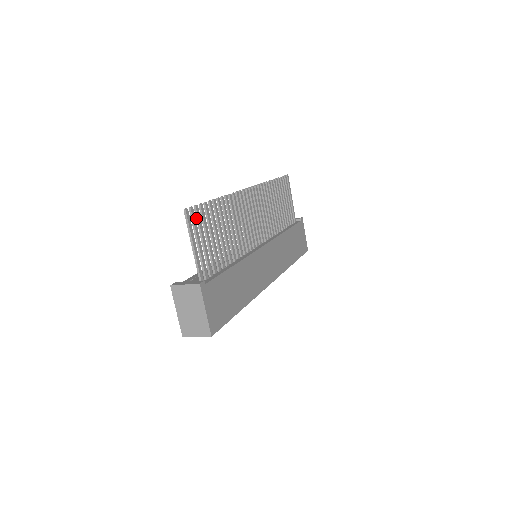
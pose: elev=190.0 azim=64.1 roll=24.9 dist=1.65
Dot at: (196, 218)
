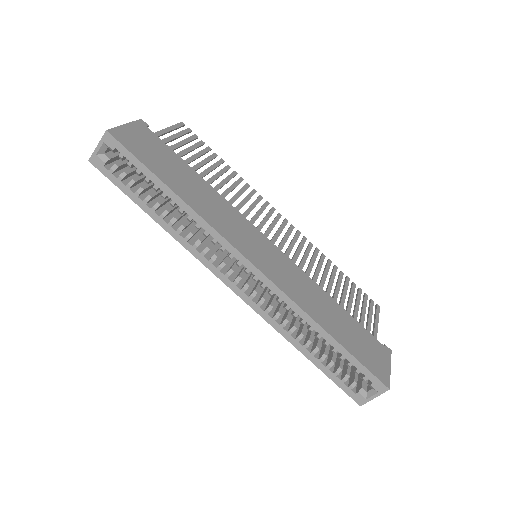
Dot at: (190, 138)
